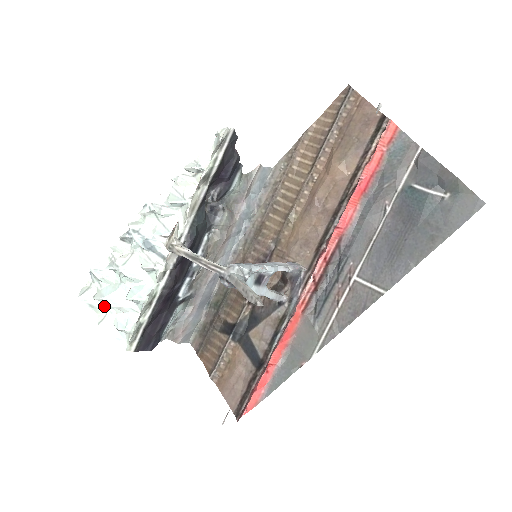
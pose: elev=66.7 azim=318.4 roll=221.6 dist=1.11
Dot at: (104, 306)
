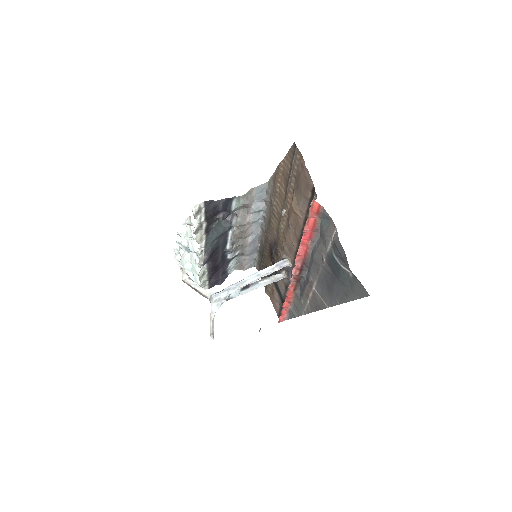
Dot at: occluded
